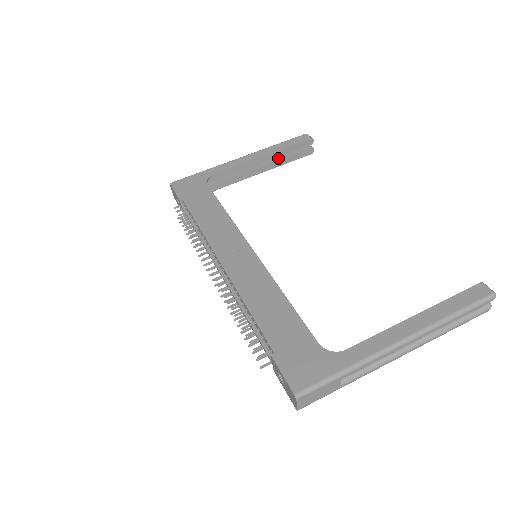
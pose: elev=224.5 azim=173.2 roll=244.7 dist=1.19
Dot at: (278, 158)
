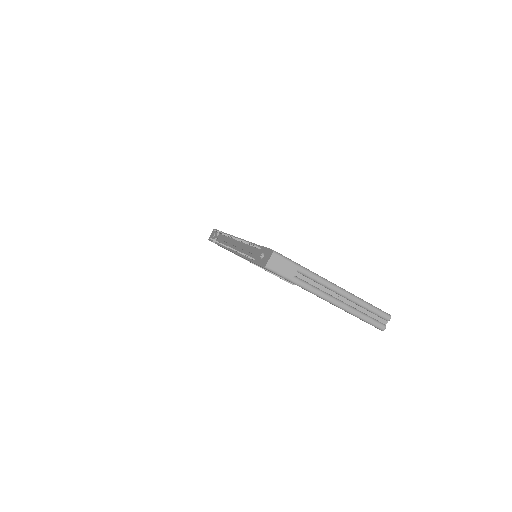
Dot at: occluded
